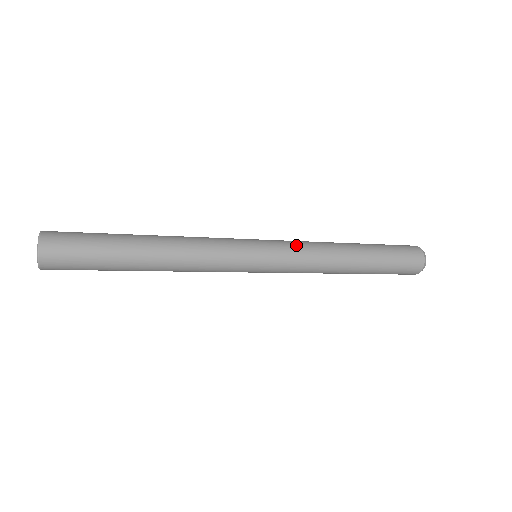
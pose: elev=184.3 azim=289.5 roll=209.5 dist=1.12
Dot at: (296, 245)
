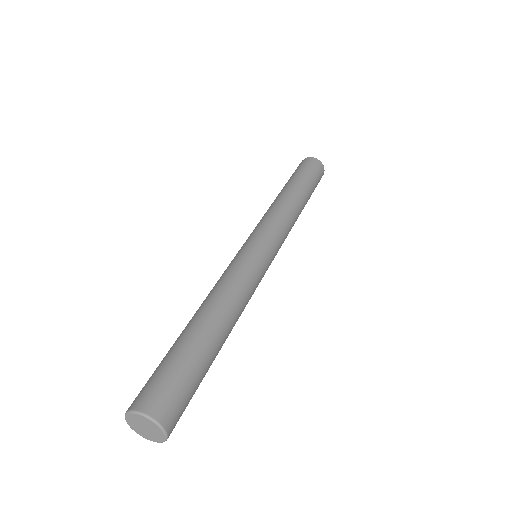
Dot at: (273, 222)
